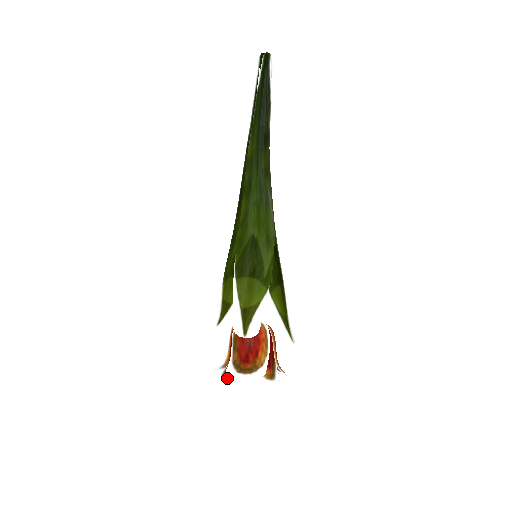
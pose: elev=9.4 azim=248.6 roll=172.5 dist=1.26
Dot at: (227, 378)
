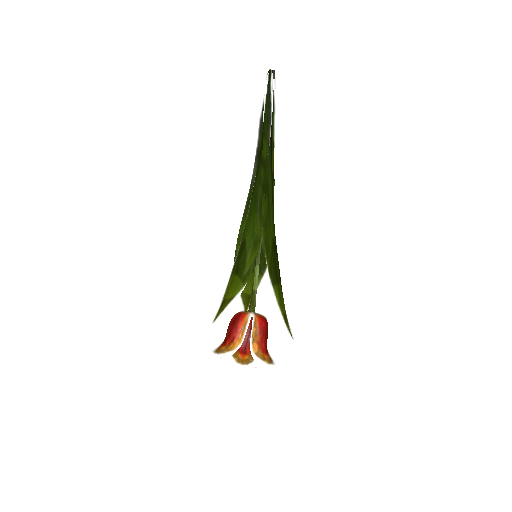
Dot at: occluded
